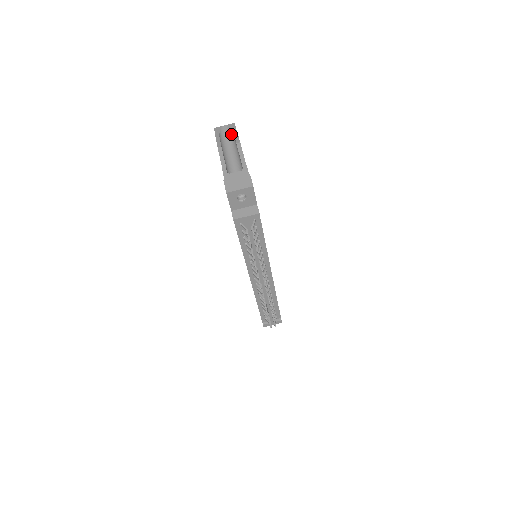
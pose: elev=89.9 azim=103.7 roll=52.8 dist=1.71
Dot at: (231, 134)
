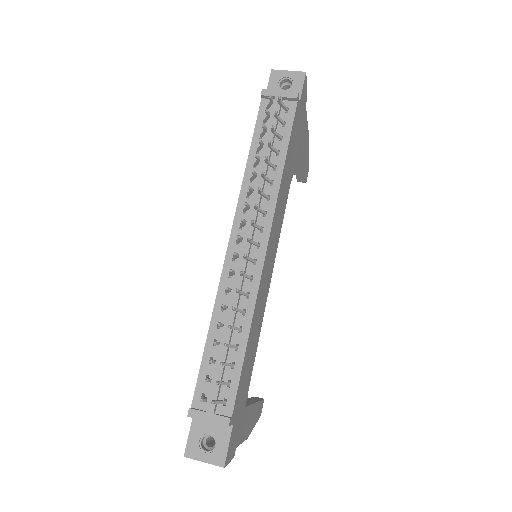
Dot at: occluded
